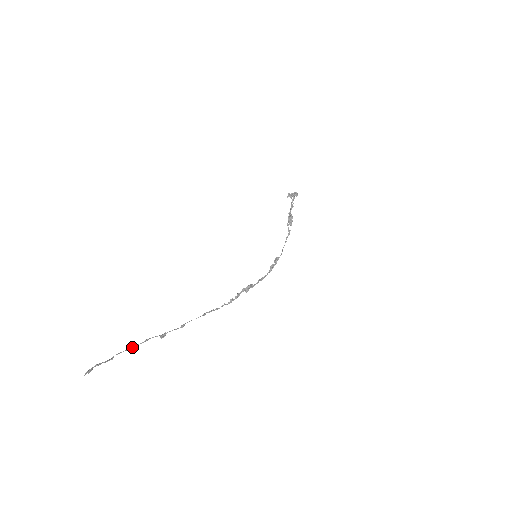
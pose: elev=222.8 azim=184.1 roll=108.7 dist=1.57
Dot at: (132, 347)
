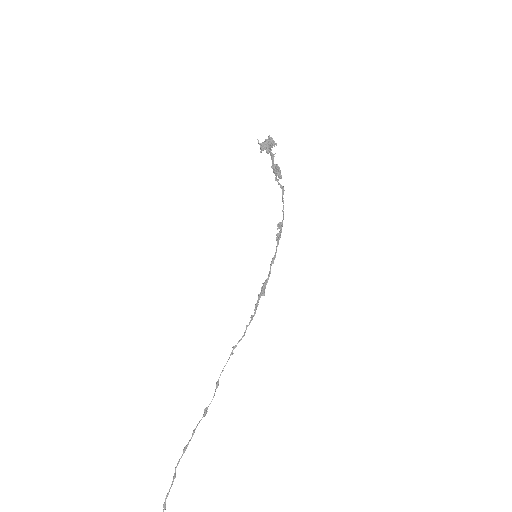
Dot at: (185, 450)
